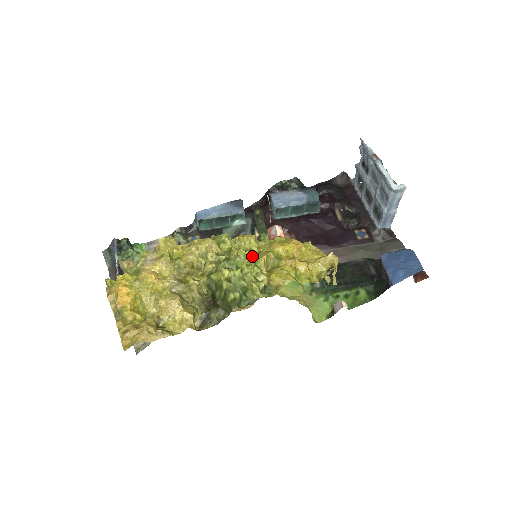
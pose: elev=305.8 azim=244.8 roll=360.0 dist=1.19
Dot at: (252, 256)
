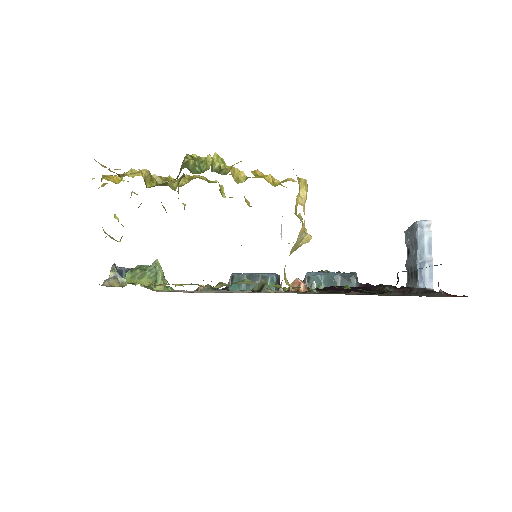
Dot at: (223, 159)
